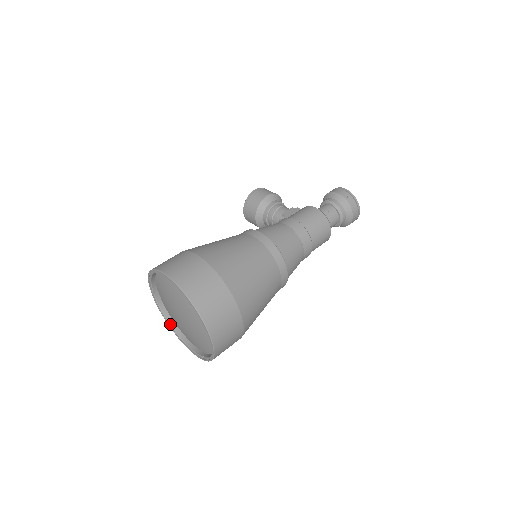
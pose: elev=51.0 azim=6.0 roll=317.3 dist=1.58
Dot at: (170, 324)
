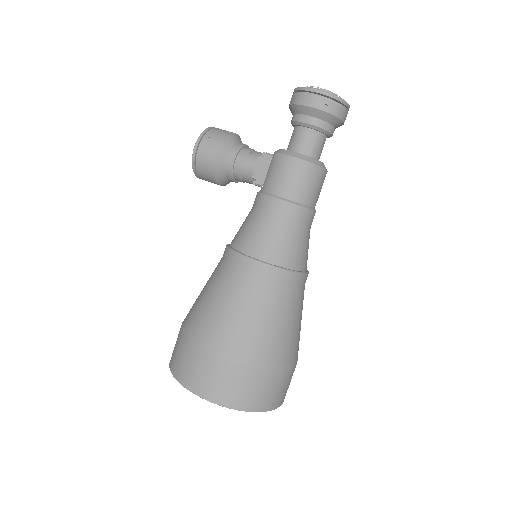
Dot at: occluded
